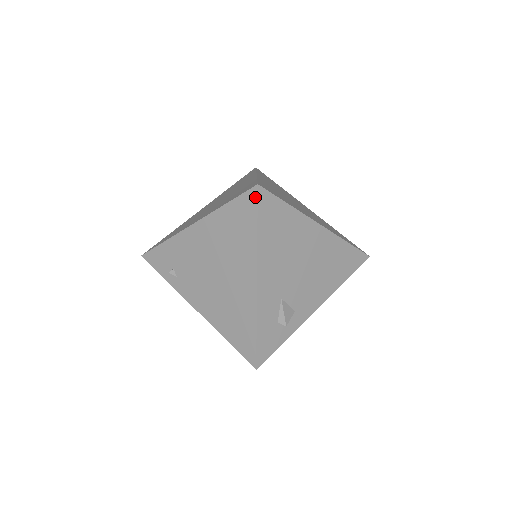
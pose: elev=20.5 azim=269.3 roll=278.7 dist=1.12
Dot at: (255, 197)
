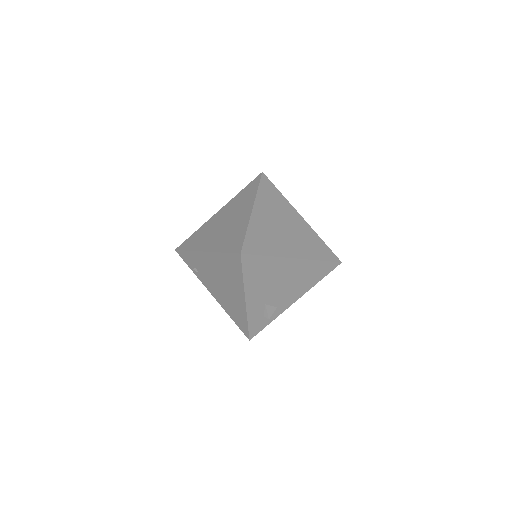
Dot at: (240, 259)
